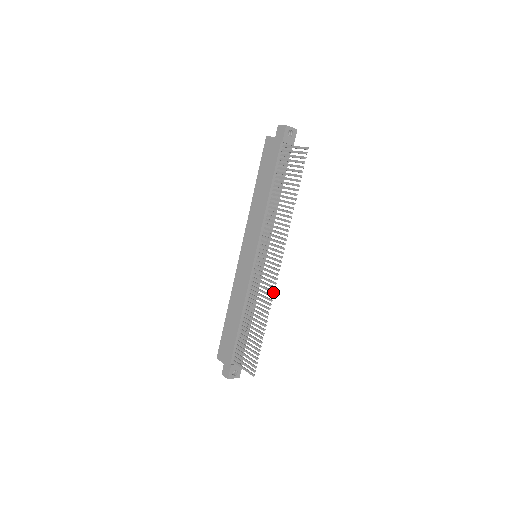
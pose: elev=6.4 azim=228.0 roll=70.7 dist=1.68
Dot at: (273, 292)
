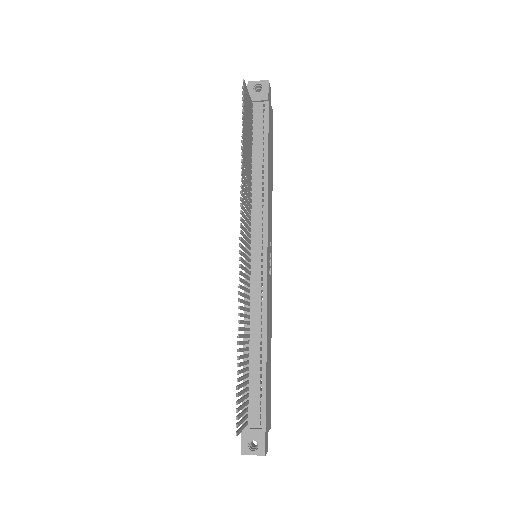
Dot at: (238, 286)
